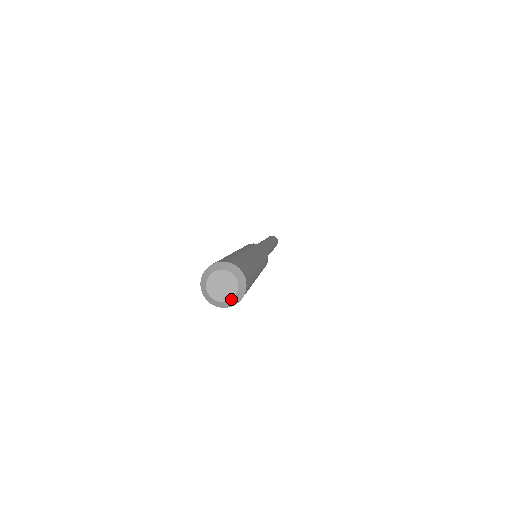
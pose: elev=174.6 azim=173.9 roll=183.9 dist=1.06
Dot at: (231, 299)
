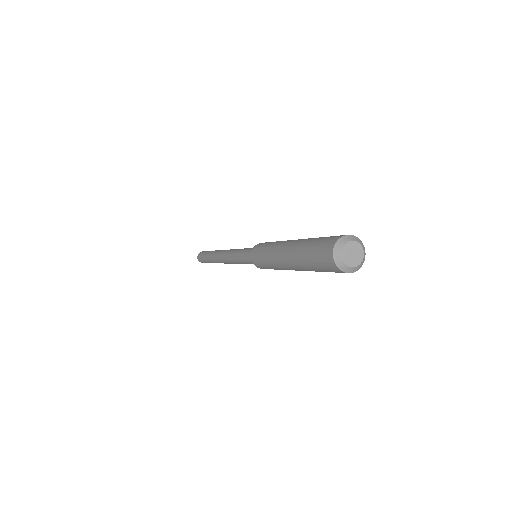
Dot at: (356, 266)
